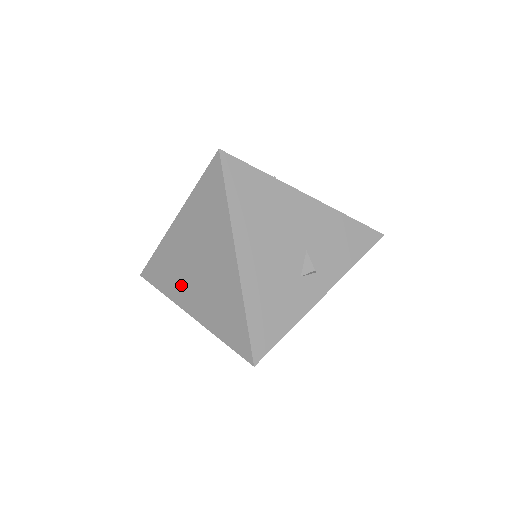
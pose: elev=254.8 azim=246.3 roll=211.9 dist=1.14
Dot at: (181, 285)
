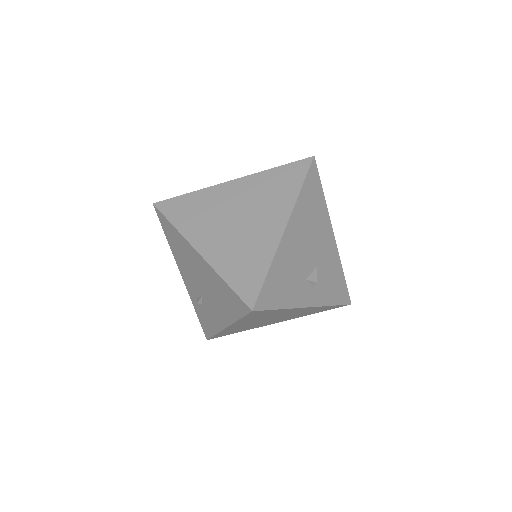
Dot at: (204, 226)
